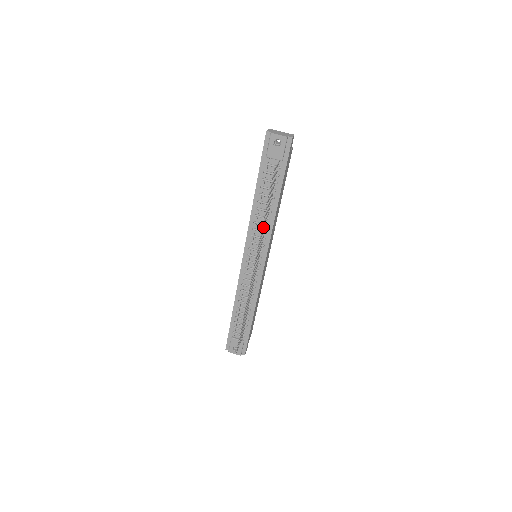
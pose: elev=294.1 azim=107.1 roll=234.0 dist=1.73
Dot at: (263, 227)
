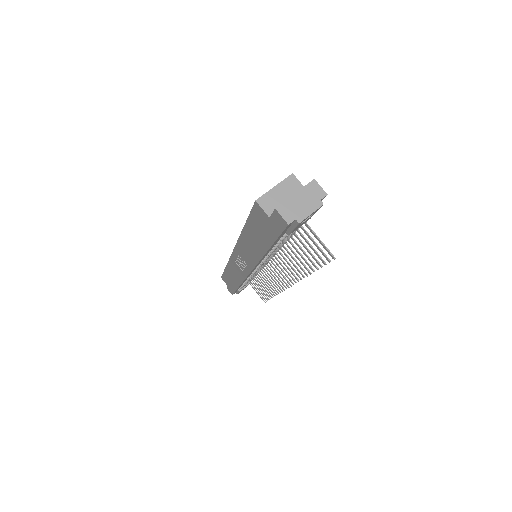
Dot at: (295, 265)
